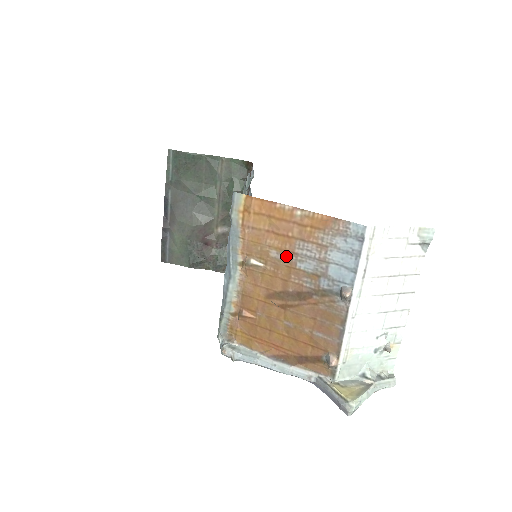
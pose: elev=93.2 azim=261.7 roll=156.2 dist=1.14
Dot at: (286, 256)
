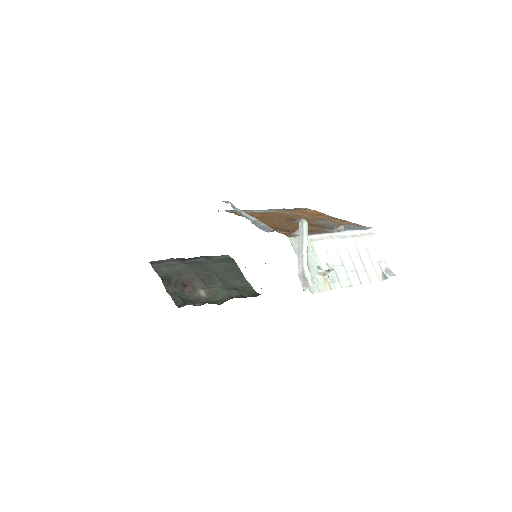
Dot at: (313, 218)
